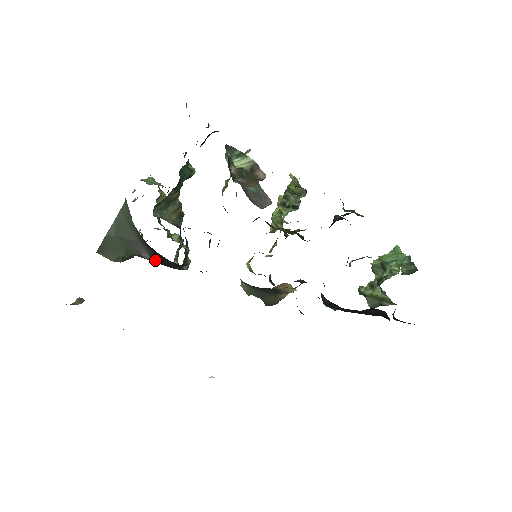
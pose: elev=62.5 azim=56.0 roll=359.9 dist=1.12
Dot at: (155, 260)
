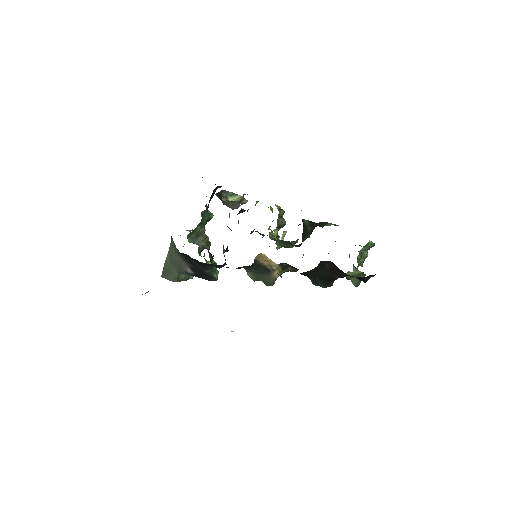
Dot at: (194, 272)
